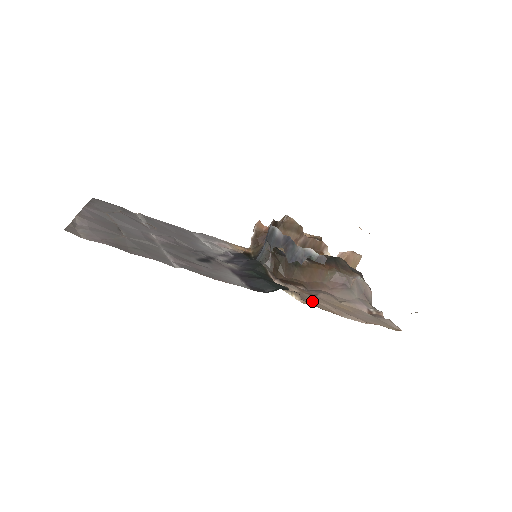
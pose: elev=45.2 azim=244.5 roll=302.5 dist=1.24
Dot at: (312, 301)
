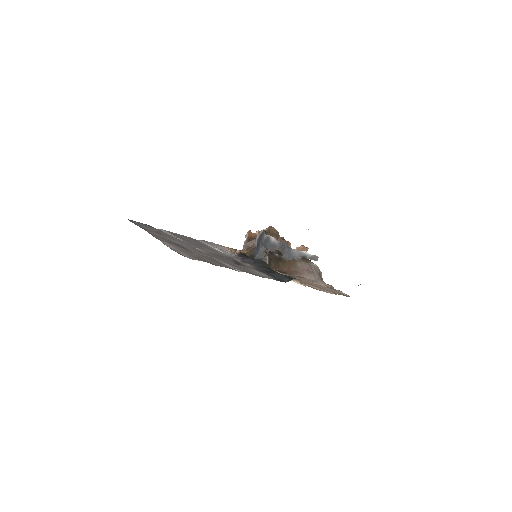
Dot at: (304, 284)
